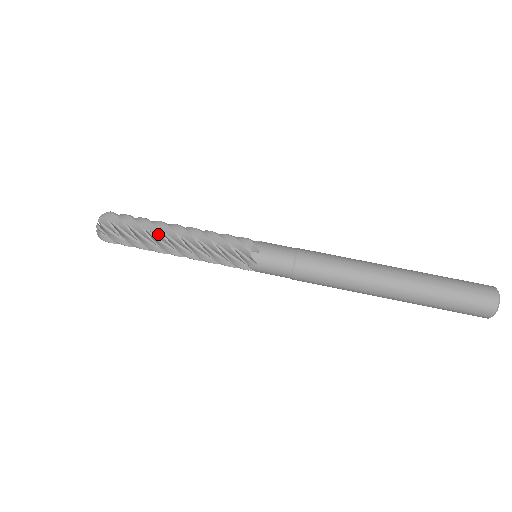
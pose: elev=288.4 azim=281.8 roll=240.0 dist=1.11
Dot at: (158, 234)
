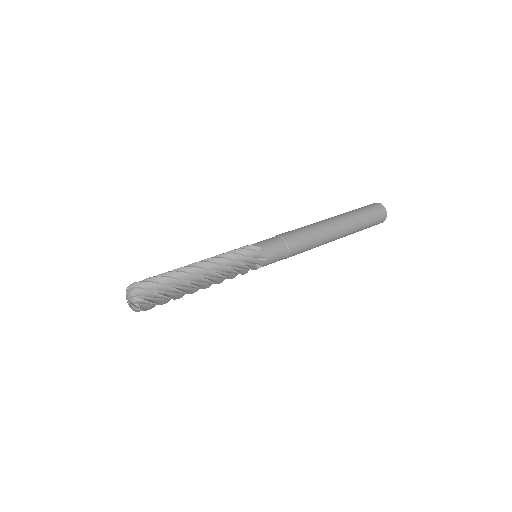
Dot at: (183, 269)
